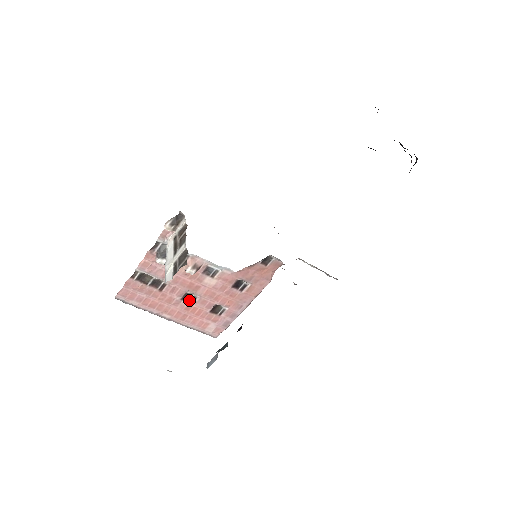
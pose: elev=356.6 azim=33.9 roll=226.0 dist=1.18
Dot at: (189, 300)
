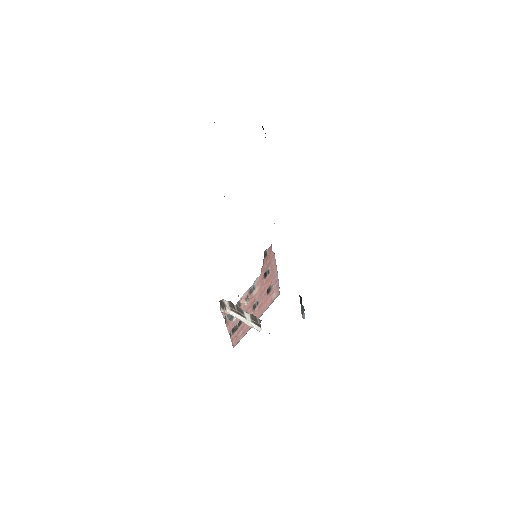
Dot at: (256, 306)
